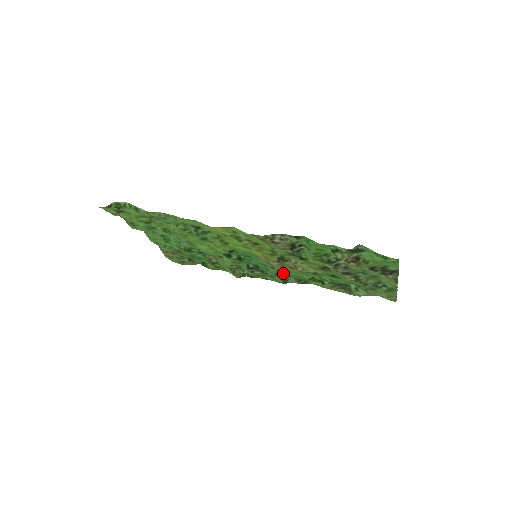
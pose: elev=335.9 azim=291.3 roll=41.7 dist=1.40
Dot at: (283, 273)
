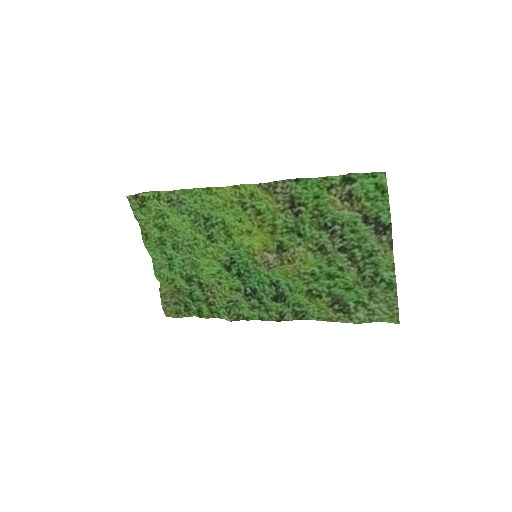
Dot at: (280, 297)
